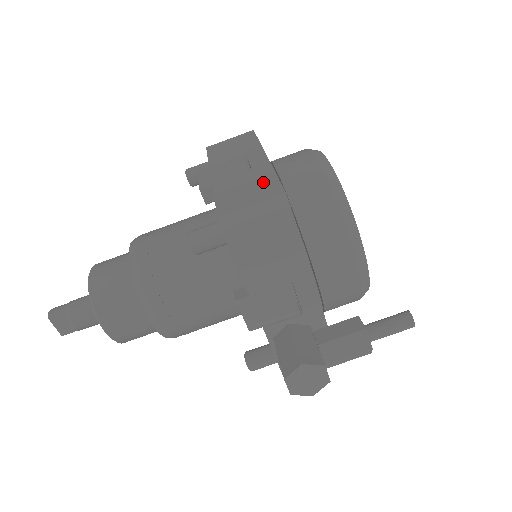
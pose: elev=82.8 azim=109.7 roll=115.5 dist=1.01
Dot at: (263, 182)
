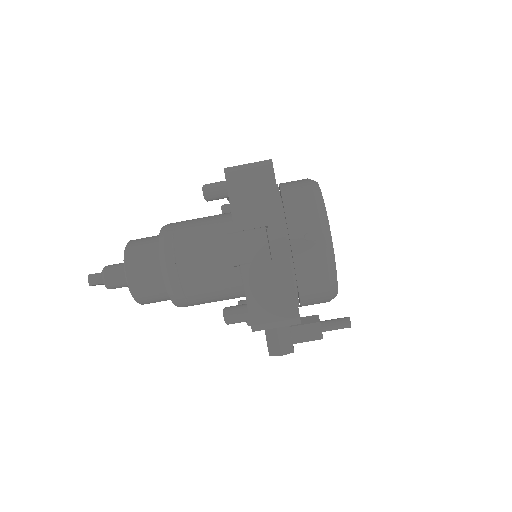
Dot at: (284, 290)
